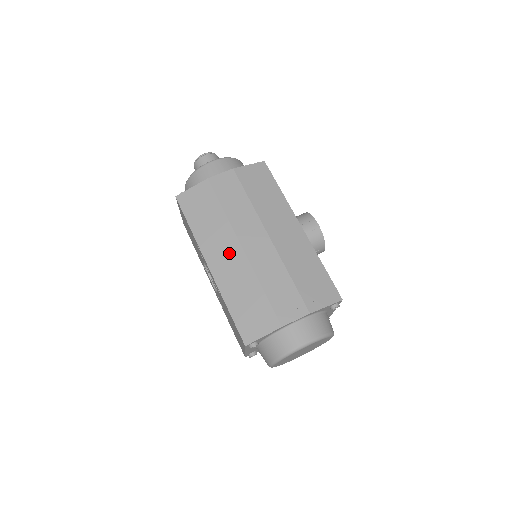
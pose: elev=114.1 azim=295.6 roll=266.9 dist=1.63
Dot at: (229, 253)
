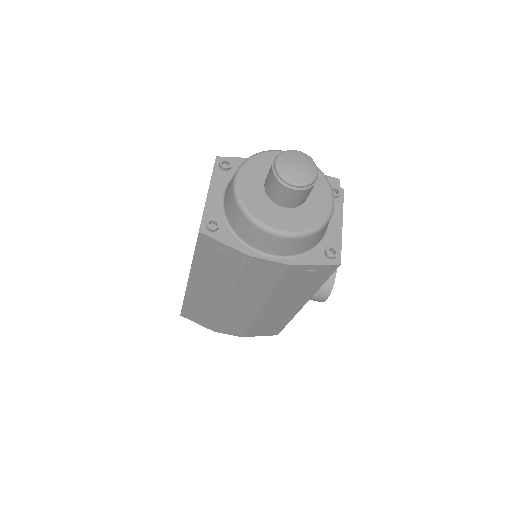
Dot at: (214, 294)
